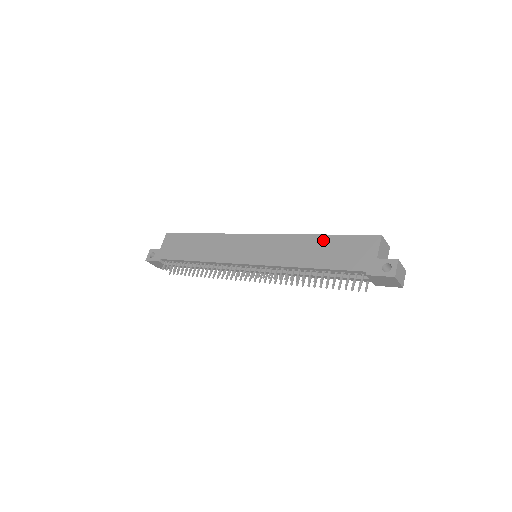
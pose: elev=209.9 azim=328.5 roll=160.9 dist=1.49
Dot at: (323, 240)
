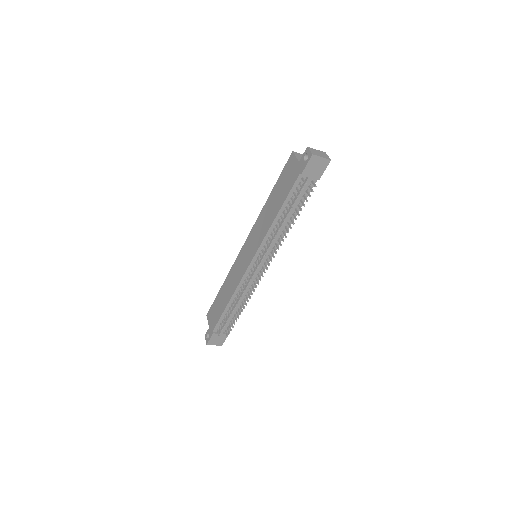
Dot at: (272, 195)
